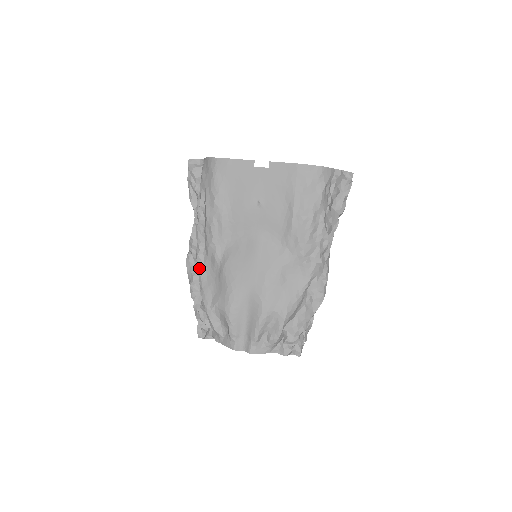
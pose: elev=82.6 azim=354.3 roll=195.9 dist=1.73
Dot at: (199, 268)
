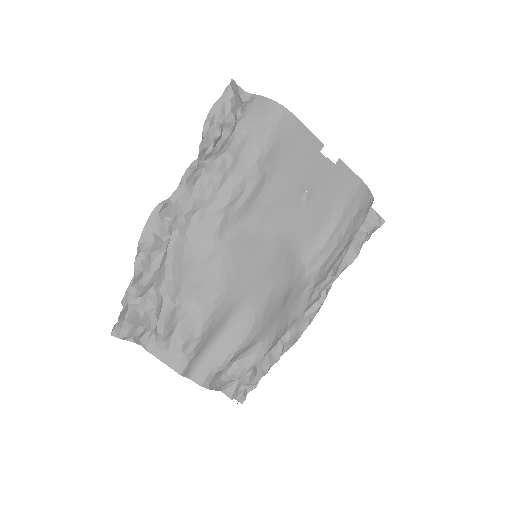
Dot at: (176, 233)
